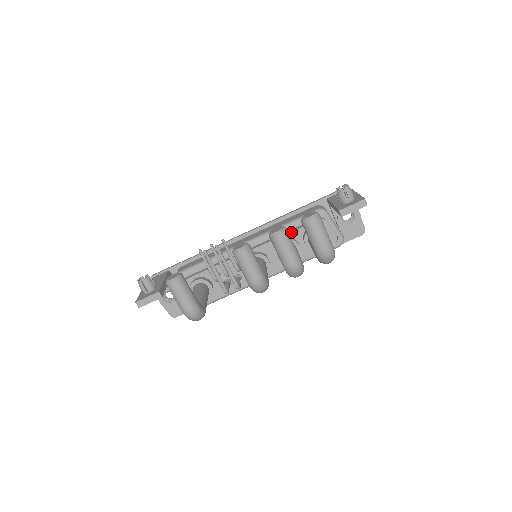
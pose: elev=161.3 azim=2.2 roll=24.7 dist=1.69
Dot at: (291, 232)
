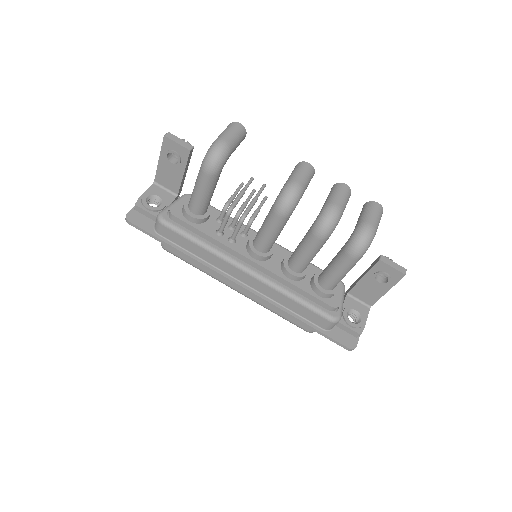
Dot at: occluded
